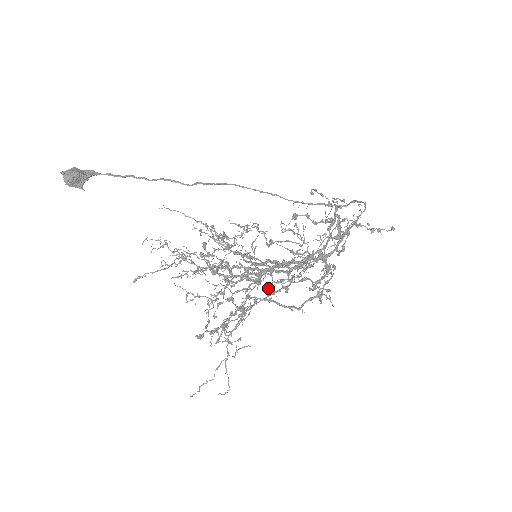
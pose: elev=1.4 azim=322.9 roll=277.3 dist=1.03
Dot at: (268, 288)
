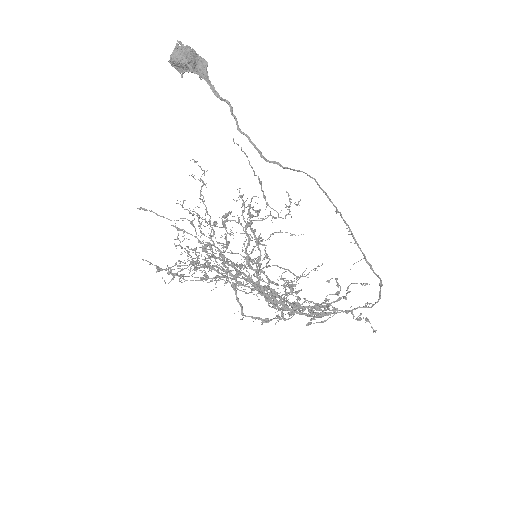
Dot at: (235, 288)
